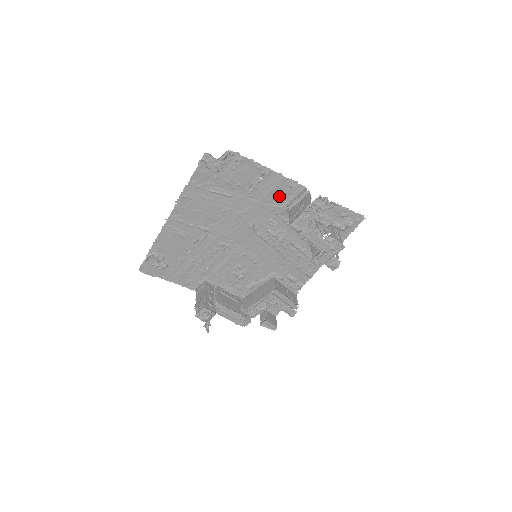
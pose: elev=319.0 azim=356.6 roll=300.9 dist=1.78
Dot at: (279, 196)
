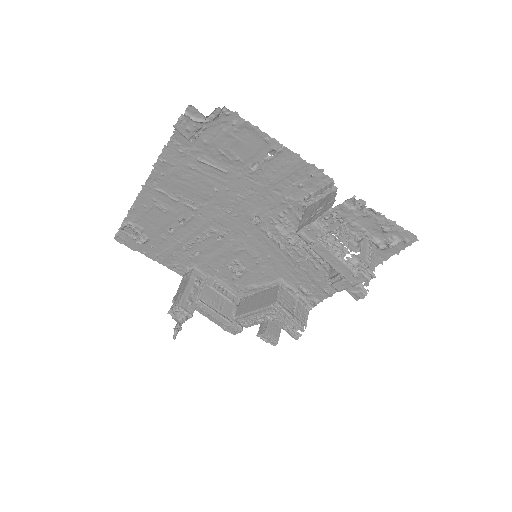
Dot at: (294, 185)
